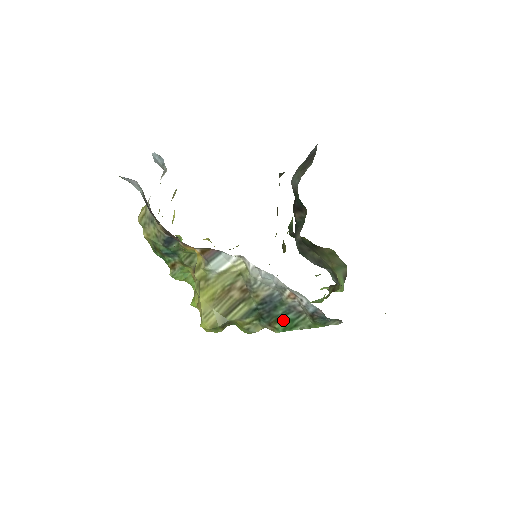
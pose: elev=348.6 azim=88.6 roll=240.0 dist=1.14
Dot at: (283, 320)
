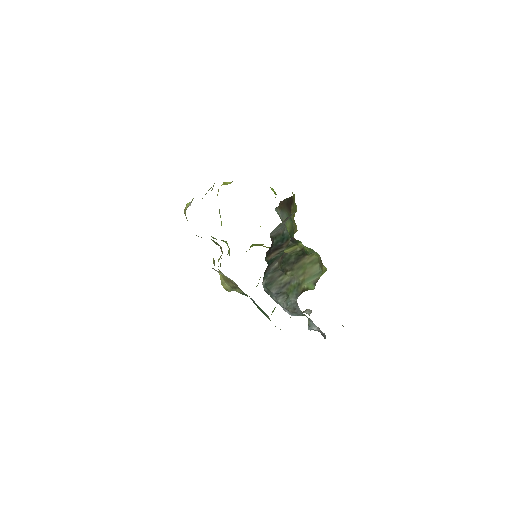
Dot at: (260, 309)
